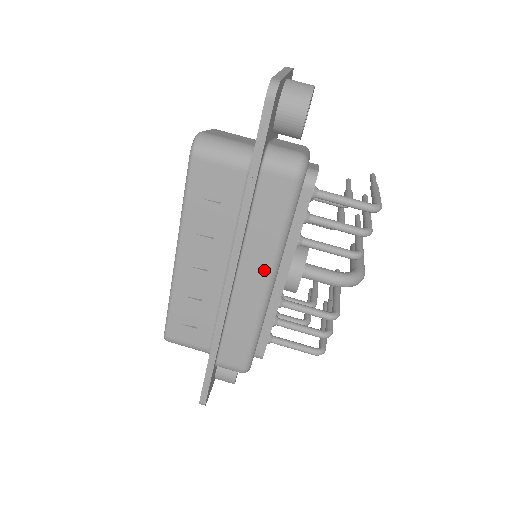
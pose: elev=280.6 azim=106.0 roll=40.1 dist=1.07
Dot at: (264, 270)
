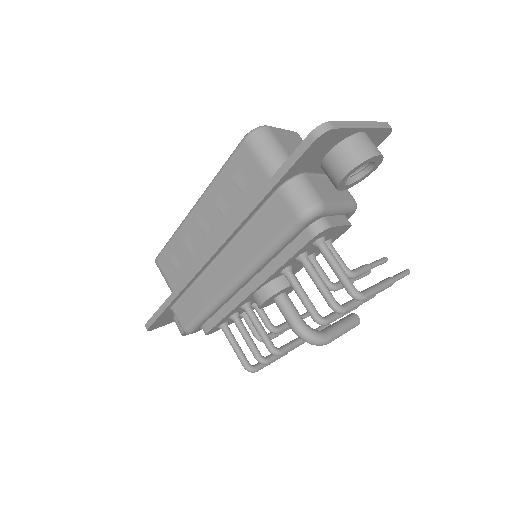
Dot at: (237, 269)
